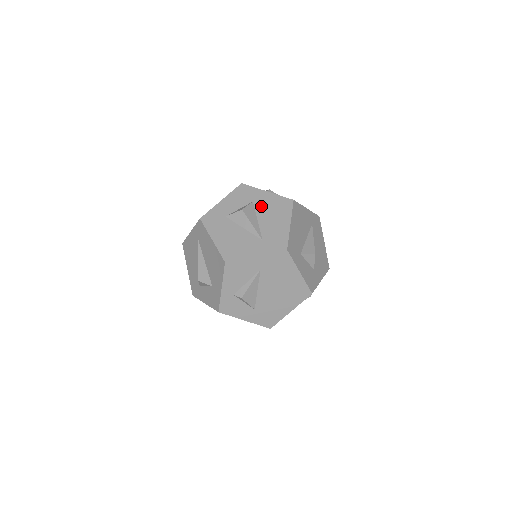
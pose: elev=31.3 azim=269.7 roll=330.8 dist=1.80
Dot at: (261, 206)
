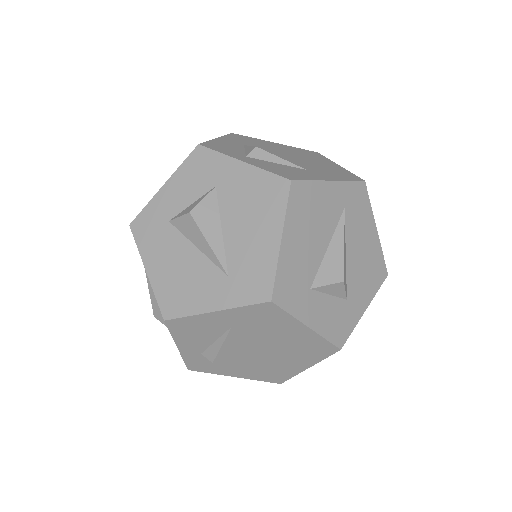
Dot at: (229, 197)
